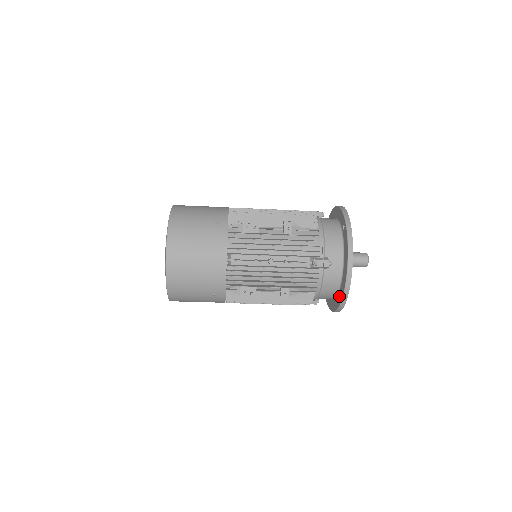
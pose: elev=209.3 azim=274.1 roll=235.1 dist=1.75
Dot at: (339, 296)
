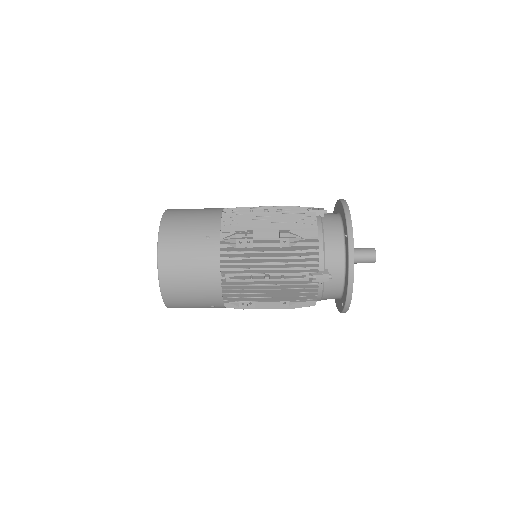
Dot at: (342, 302)
